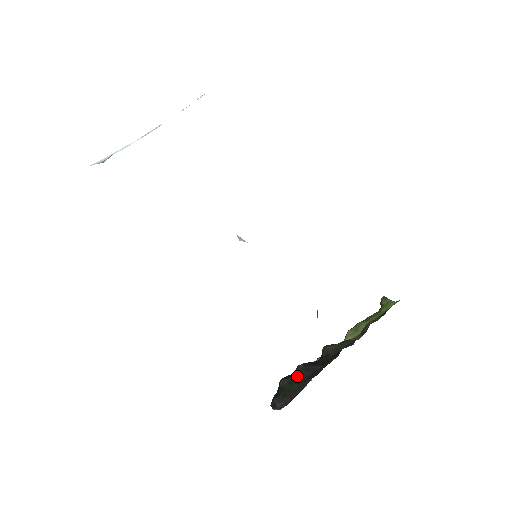
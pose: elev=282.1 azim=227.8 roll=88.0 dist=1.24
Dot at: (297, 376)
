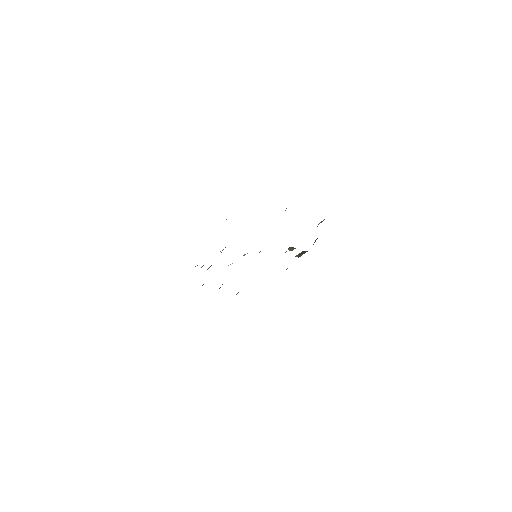
Dot at: occluded
